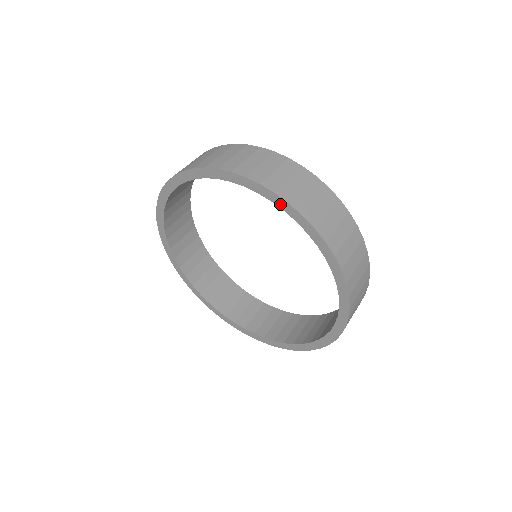
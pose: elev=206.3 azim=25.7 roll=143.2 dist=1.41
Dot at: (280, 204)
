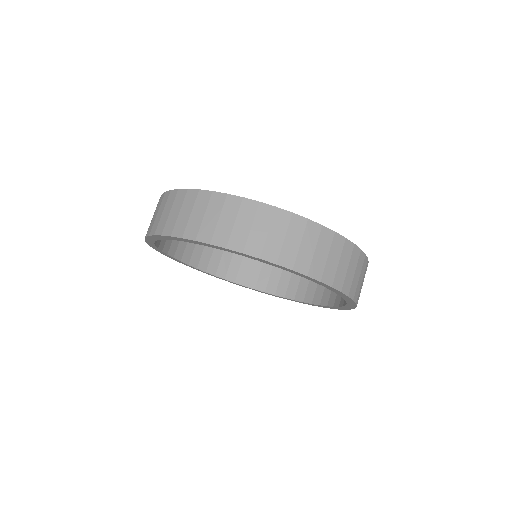
Dot at: (267, 263)
